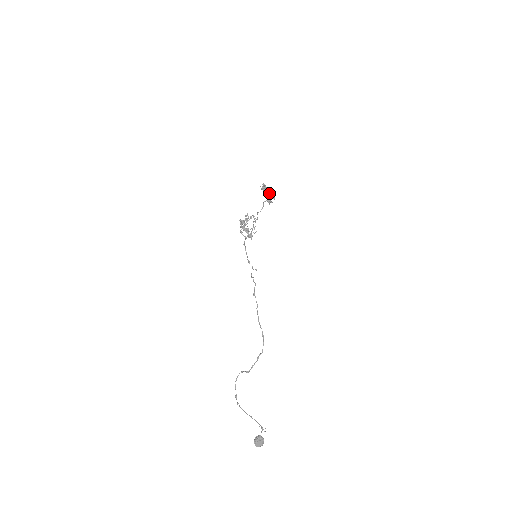
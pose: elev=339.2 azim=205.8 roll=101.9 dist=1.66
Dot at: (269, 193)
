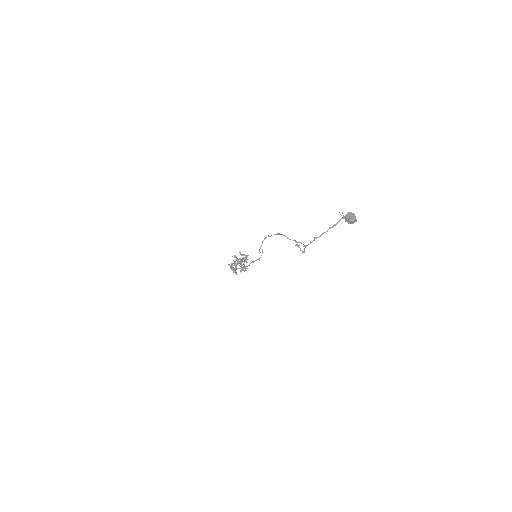
Dot at: (242, 255)
